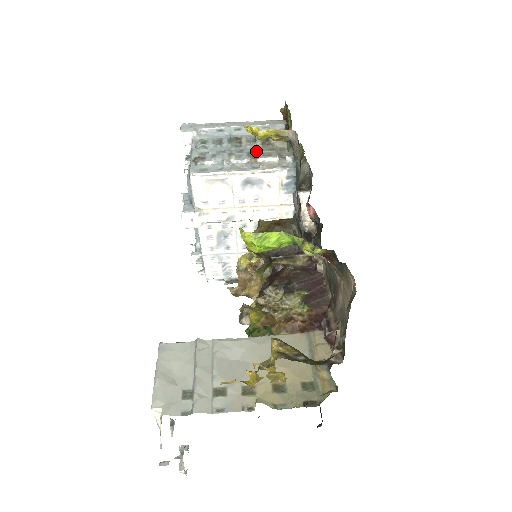
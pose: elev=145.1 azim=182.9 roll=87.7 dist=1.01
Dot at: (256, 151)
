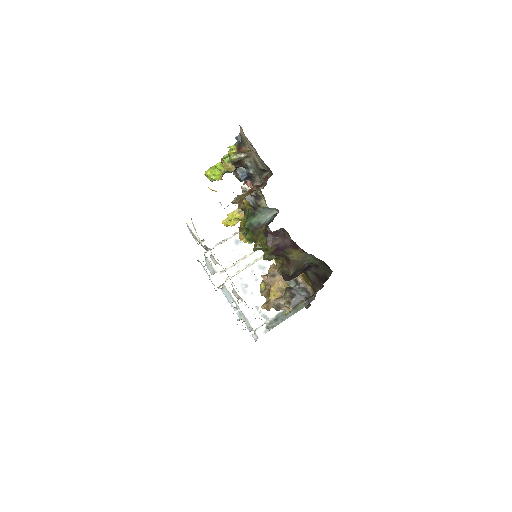
Dot at: occluded
